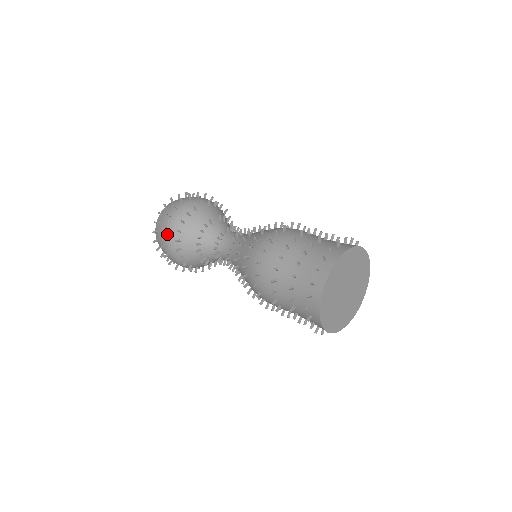
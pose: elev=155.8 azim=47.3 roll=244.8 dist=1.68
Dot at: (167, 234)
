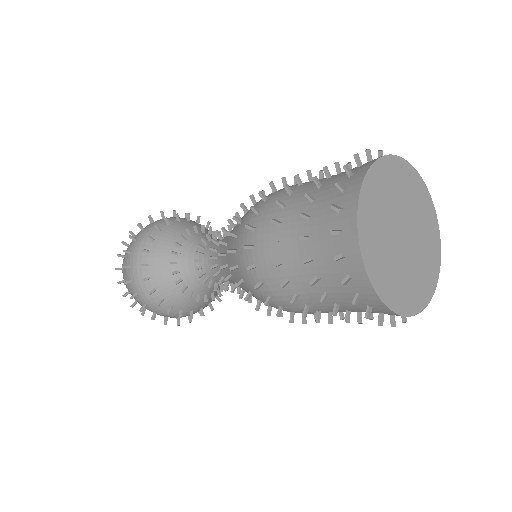
Dot at: (137, 290)
